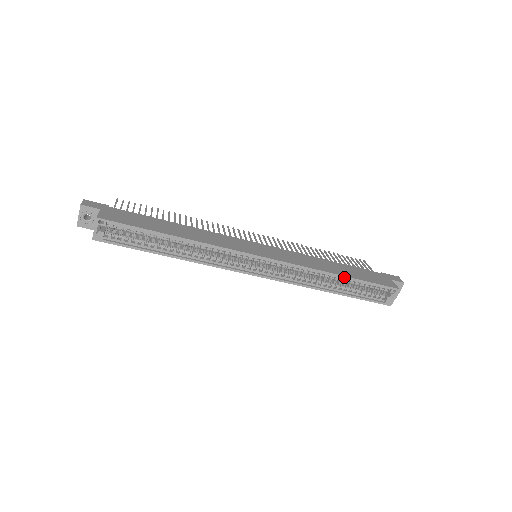
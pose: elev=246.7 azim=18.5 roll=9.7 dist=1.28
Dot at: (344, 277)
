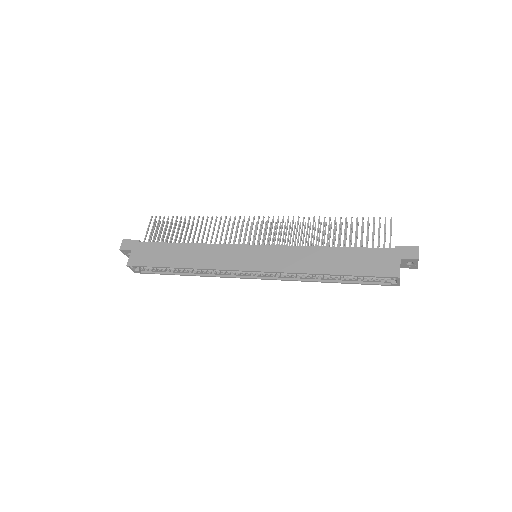
Dot at: (332, 275)
